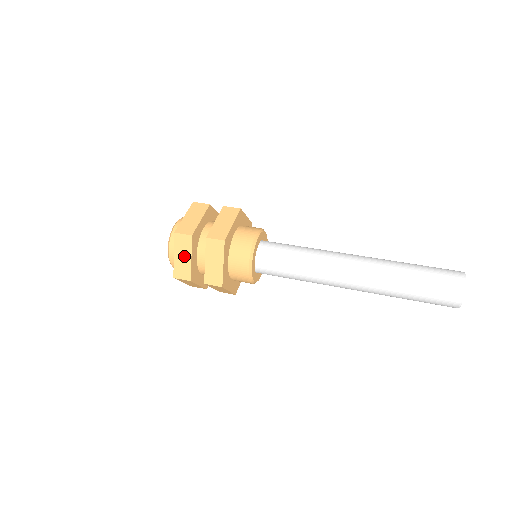
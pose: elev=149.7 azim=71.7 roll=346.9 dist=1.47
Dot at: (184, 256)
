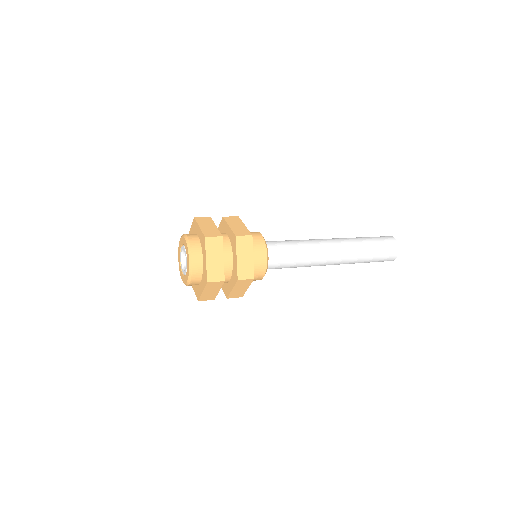
Dot at: (216, 258)
